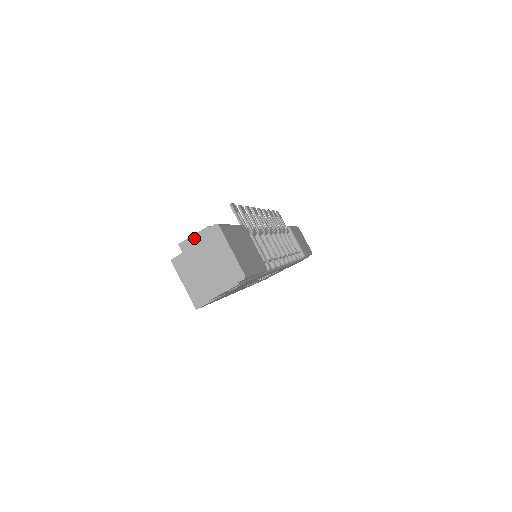
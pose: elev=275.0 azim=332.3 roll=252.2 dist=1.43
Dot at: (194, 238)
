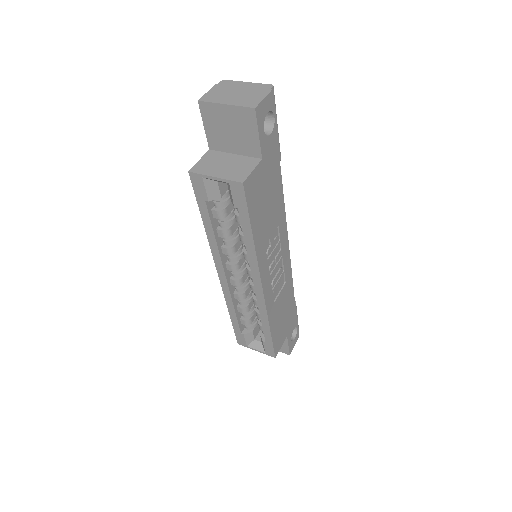
Dot at: (210, 92)
